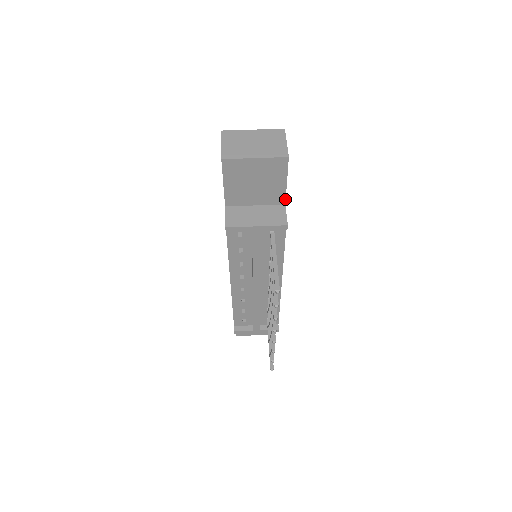
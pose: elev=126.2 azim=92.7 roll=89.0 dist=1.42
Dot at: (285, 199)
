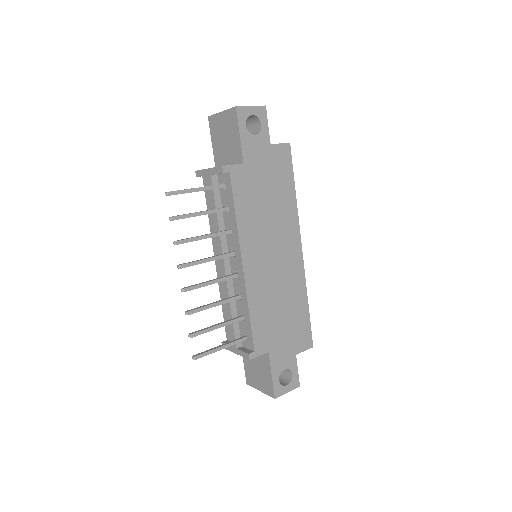
Dot at: (243, 157)
